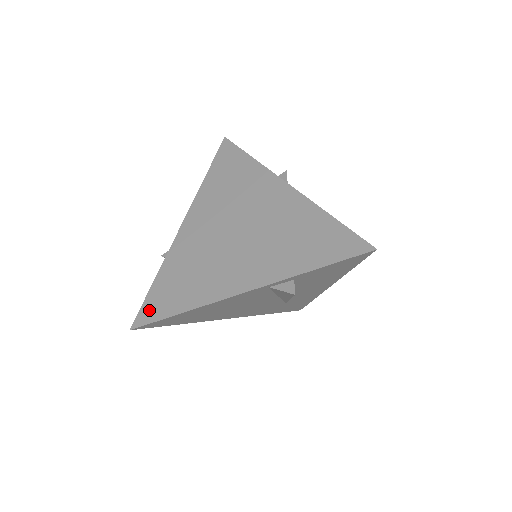
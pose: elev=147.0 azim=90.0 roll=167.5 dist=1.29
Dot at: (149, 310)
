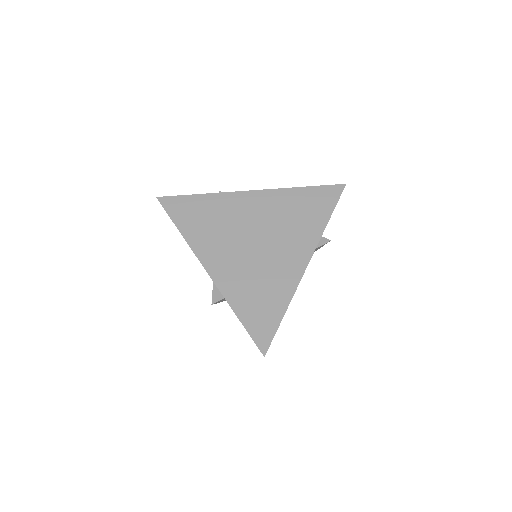
Dot at: (261, 333)
